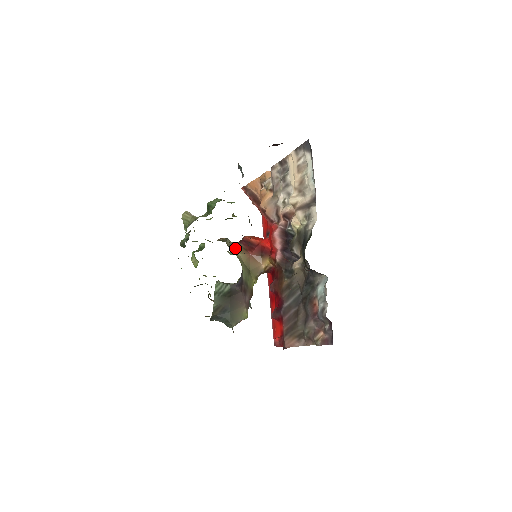
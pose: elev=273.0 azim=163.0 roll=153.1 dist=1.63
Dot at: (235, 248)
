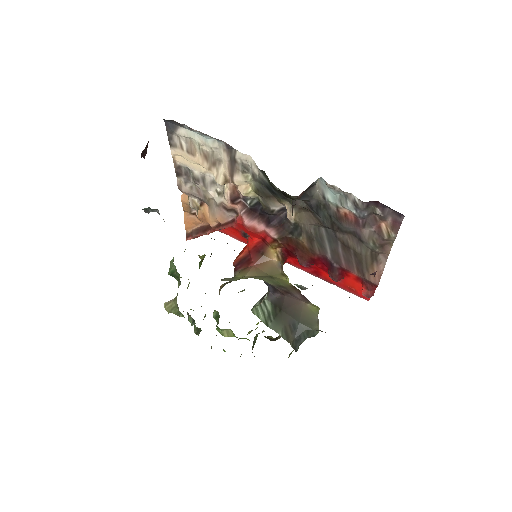
Dot at: (237, 277)
